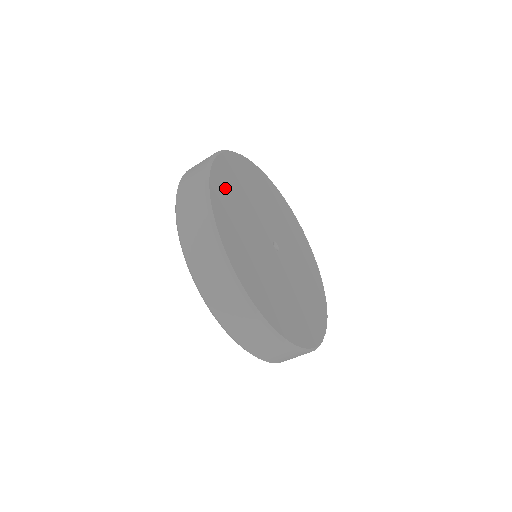
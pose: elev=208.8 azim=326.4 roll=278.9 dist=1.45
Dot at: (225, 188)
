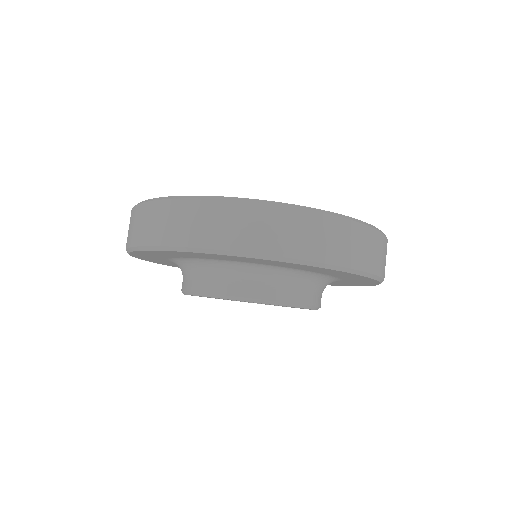
Dot at: occluded
